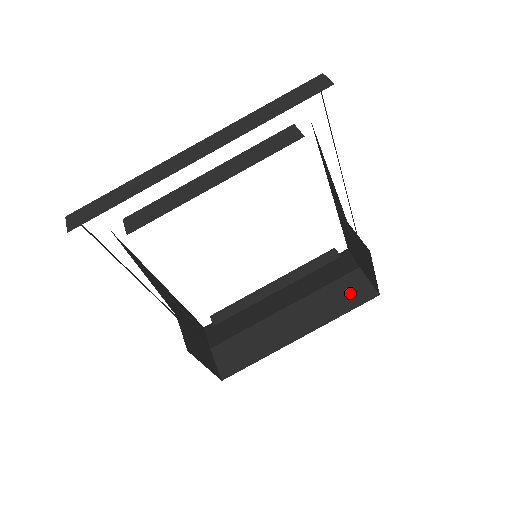
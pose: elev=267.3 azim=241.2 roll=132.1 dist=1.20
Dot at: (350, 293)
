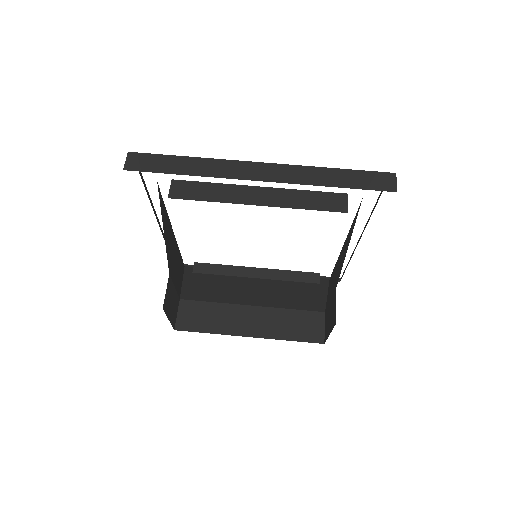
Dot at: (305, 327)
